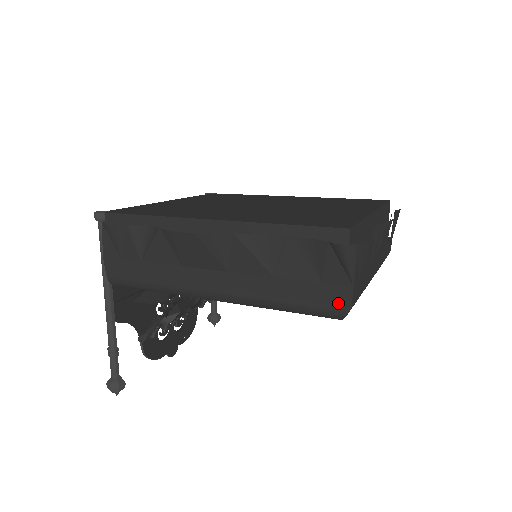
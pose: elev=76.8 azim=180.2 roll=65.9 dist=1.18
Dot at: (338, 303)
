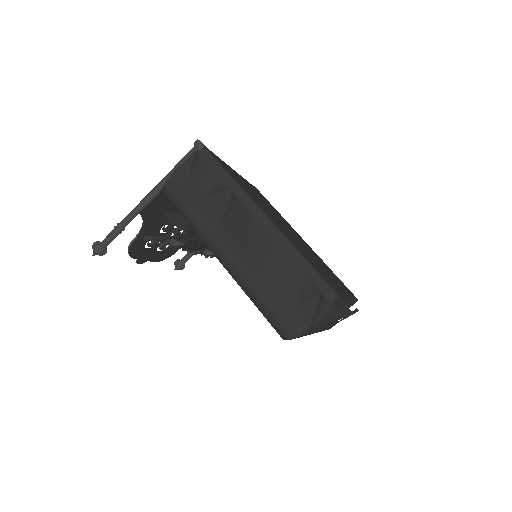
Dot at: (293, 329)
